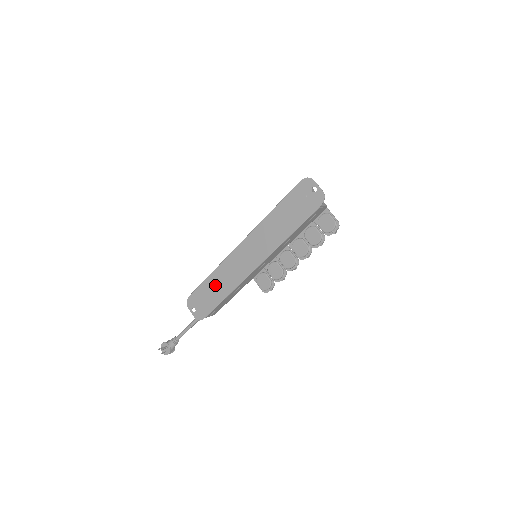
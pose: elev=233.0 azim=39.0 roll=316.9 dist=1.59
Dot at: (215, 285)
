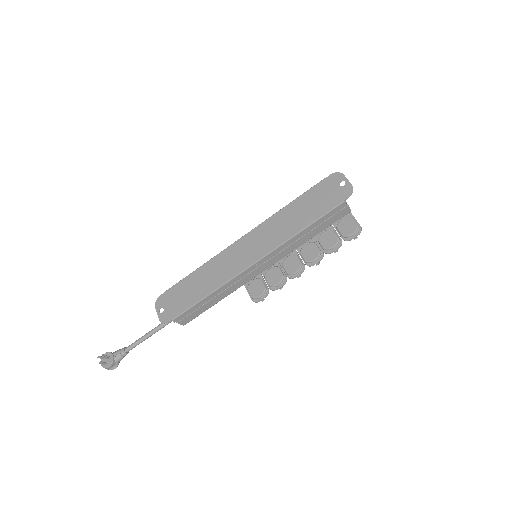
Dot at: (198, 282)
